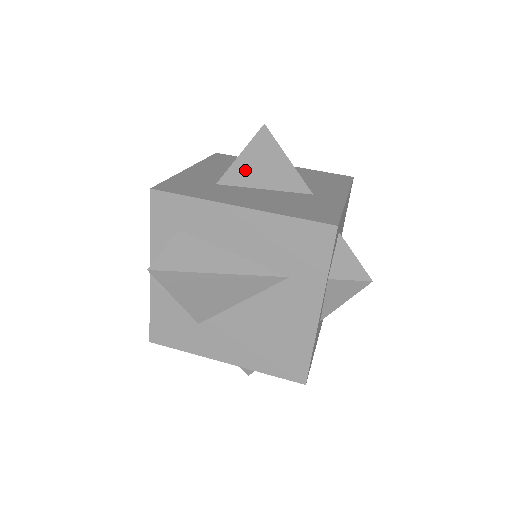
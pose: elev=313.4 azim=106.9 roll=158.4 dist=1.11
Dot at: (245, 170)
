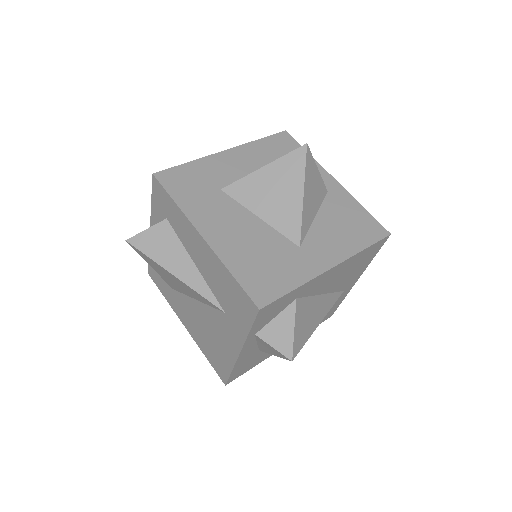
Dot at: (255, 188)
